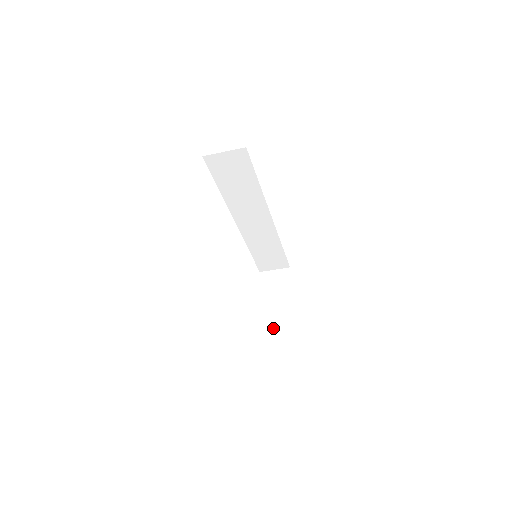
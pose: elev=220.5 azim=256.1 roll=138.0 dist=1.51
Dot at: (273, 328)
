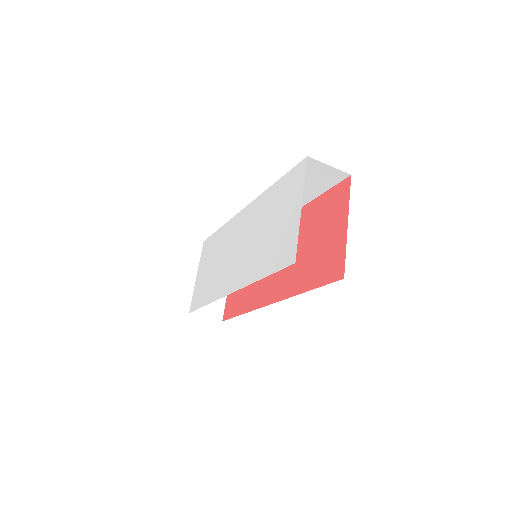
Dot at: (201, 310)
